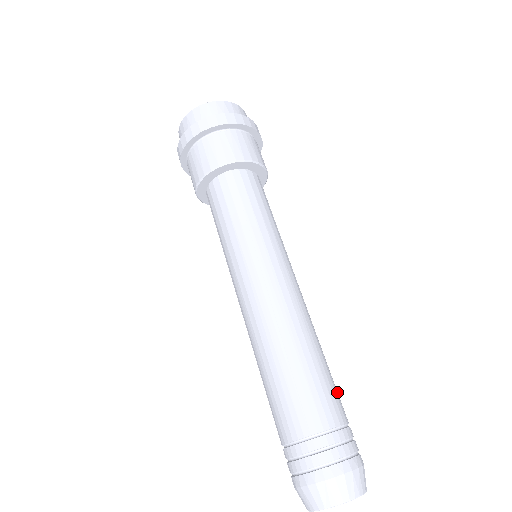
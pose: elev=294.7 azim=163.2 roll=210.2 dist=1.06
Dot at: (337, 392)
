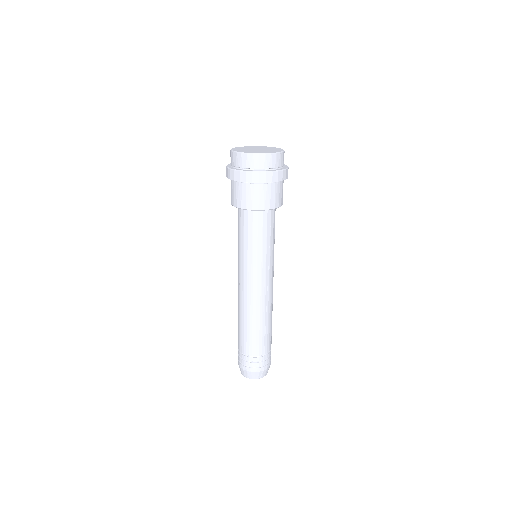
Dot at: (260, 343)
